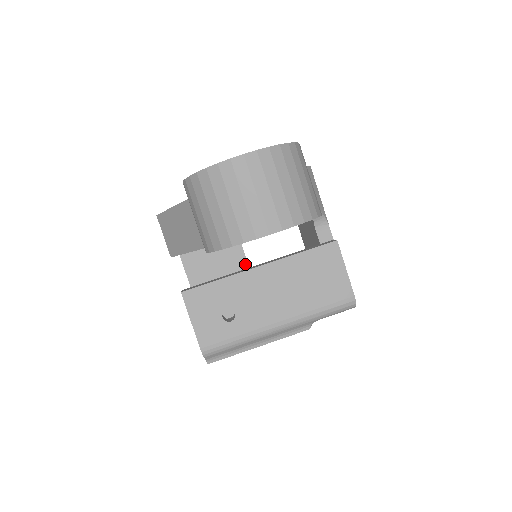
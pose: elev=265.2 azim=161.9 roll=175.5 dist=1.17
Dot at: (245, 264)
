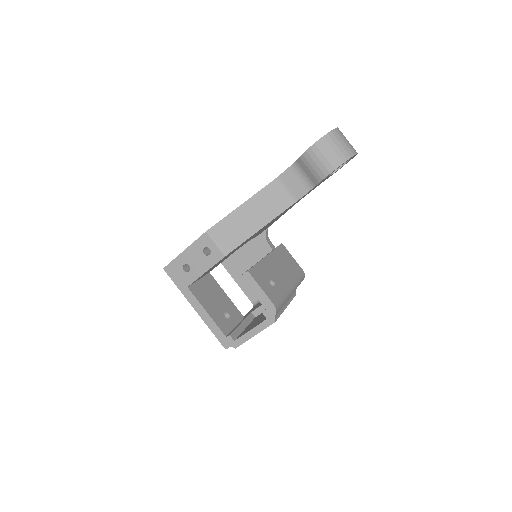
Dot at: (222, 291)
